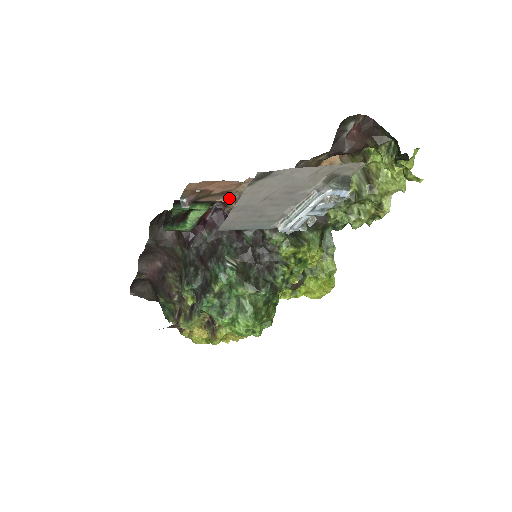
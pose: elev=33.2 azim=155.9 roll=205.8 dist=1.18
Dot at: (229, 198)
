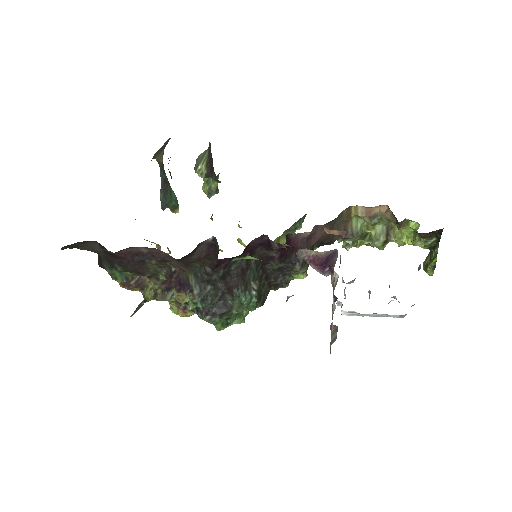
Dot at: (296, 253)
